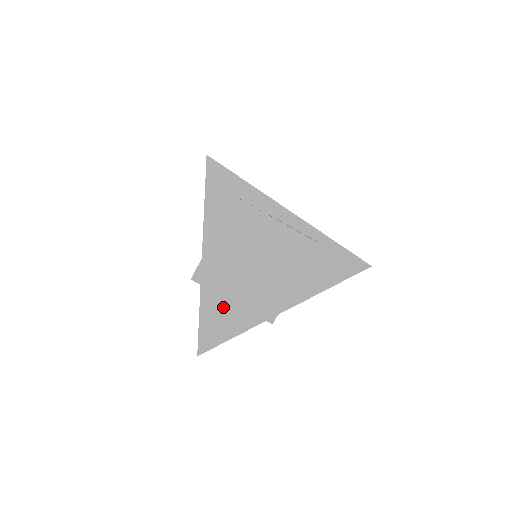
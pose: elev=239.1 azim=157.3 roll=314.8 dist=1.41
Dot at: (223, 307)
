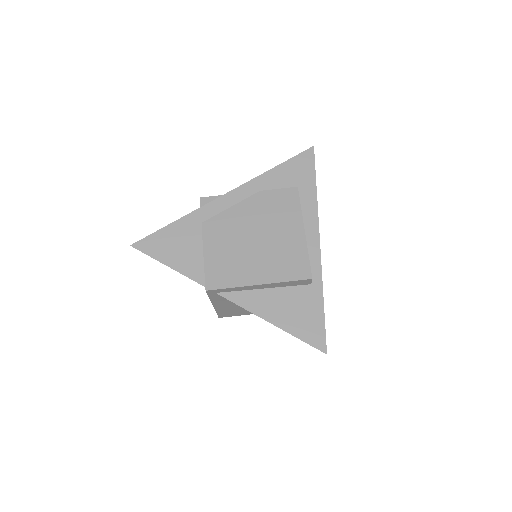
Dot at: (193, 239)
